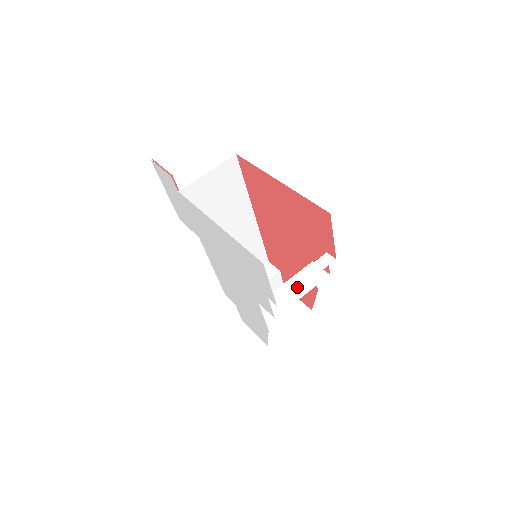
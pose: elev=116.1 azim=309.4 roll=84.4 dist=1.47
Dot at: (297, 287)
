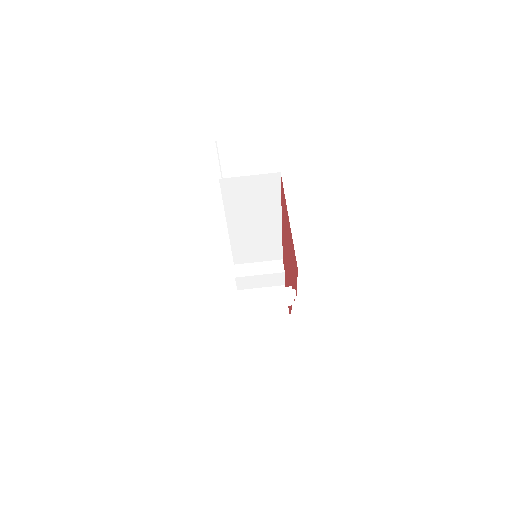
Dot at: (254, 302)
